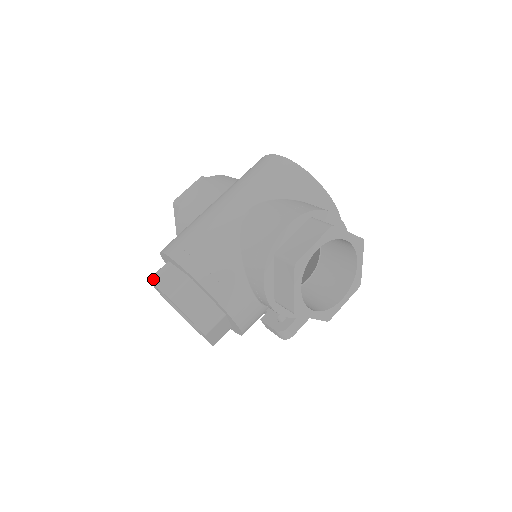
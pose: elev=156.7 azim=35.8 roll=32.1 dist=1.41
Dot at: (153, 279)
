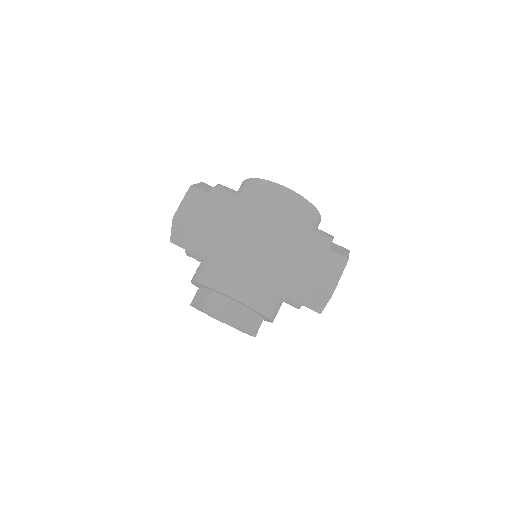
Dot at: (208, 310)
